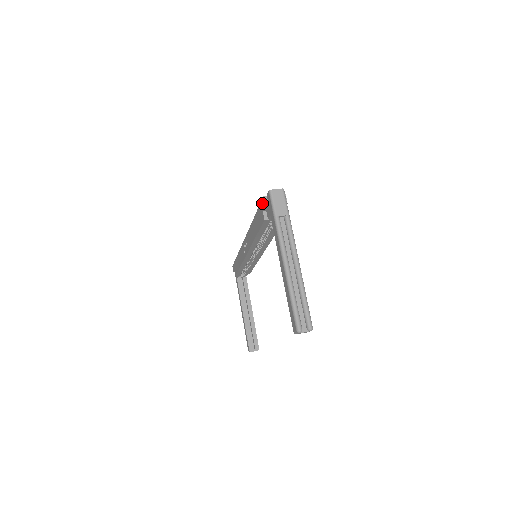
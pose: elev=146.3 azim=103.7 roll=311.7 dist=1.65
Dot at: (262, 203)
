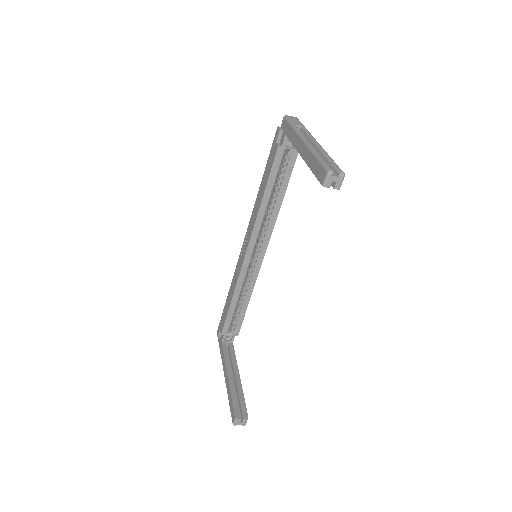
Dot at: (276, 135)
